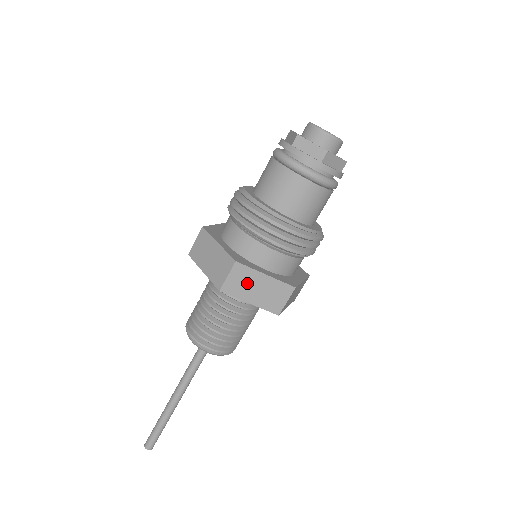
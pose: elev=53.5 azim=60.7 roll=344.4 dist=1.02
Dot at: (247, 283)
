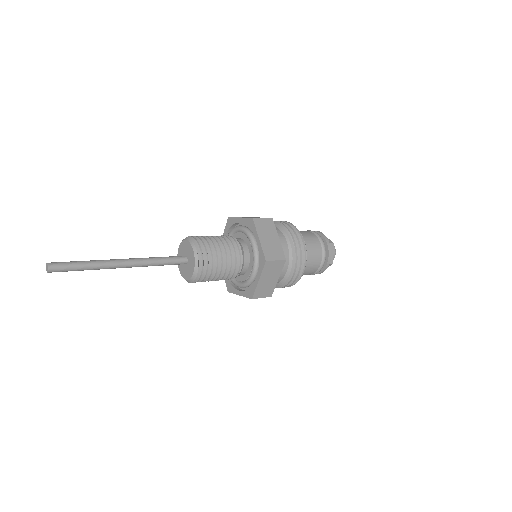
Dot at: (268, 231)
